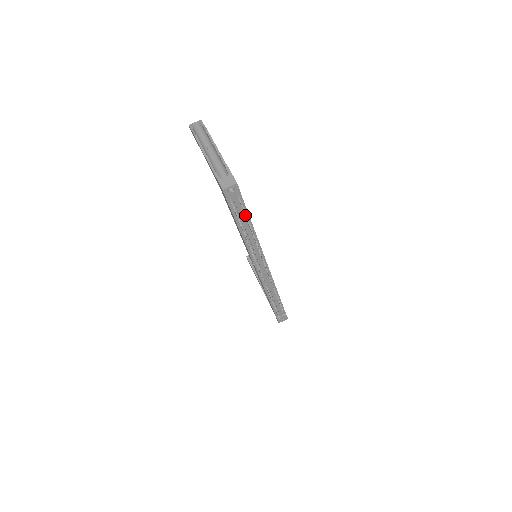
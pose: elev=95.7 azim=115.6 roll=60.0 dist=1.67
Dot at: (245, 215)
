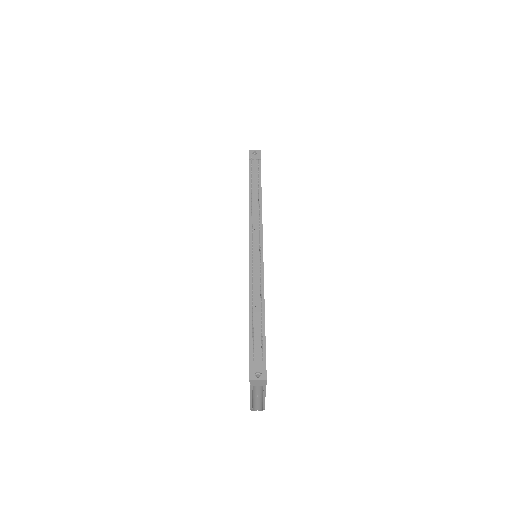
Dot at: (258, 172)
